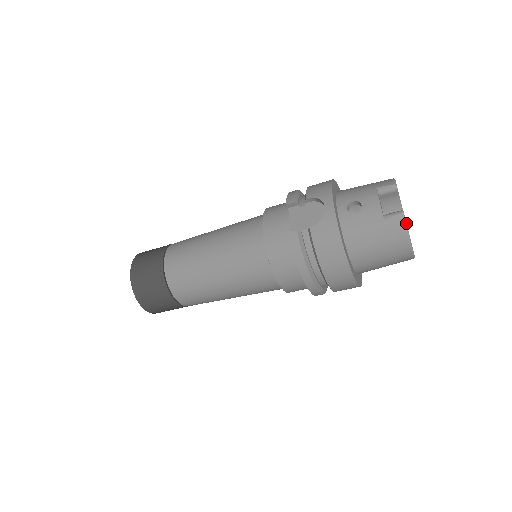
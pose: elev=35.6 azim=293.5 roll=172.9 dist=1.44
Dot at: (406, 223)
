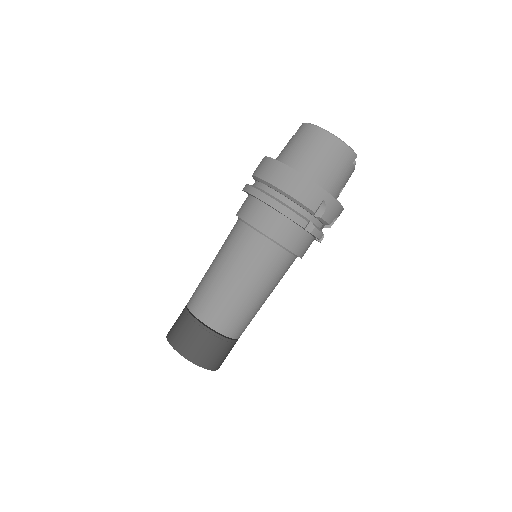
Dot at: (307, 123)
